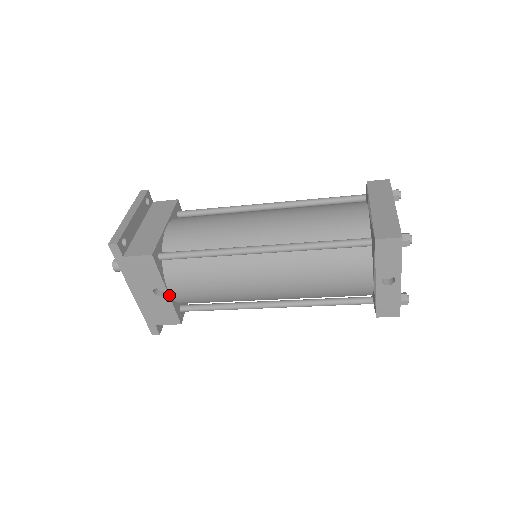
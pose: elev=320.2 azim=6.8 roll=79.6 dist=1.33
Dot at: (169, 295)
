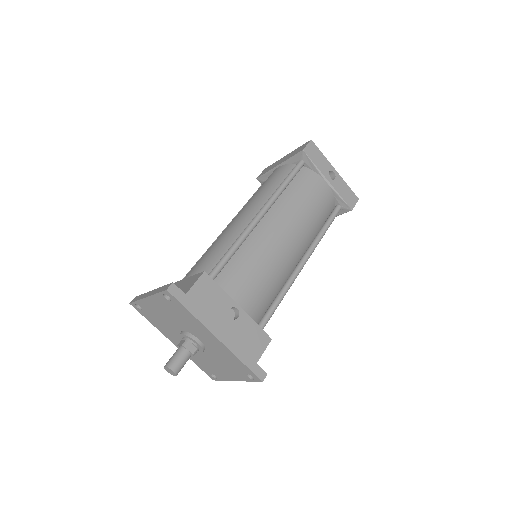
Dot at: (242, 310)
